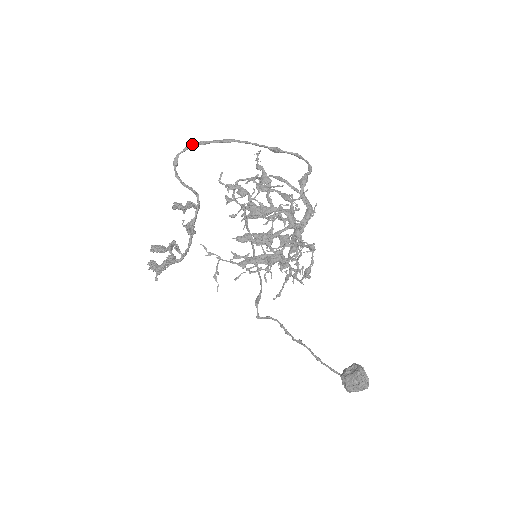
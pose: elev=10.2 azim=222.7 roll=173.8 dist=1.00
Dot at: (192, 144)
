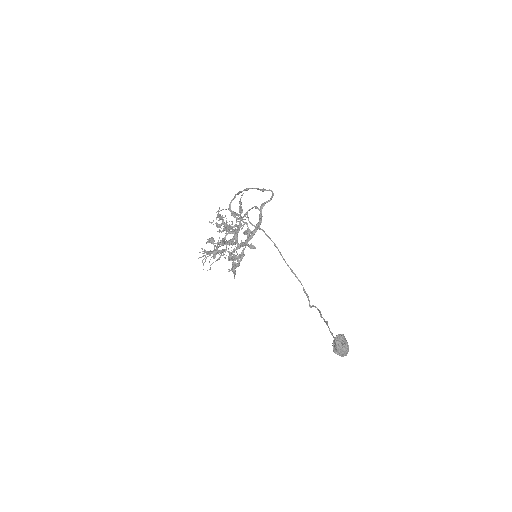
Dot at: (236, 194)
